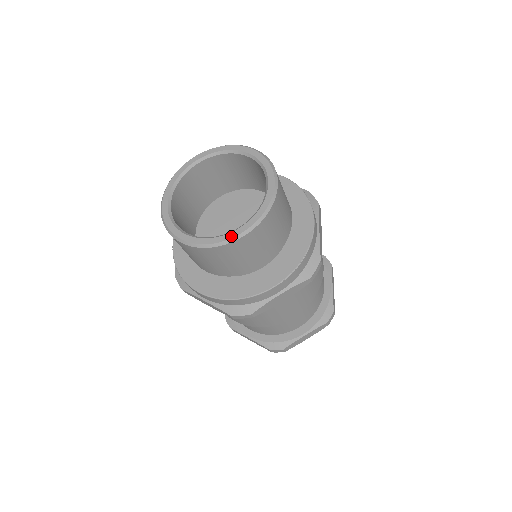
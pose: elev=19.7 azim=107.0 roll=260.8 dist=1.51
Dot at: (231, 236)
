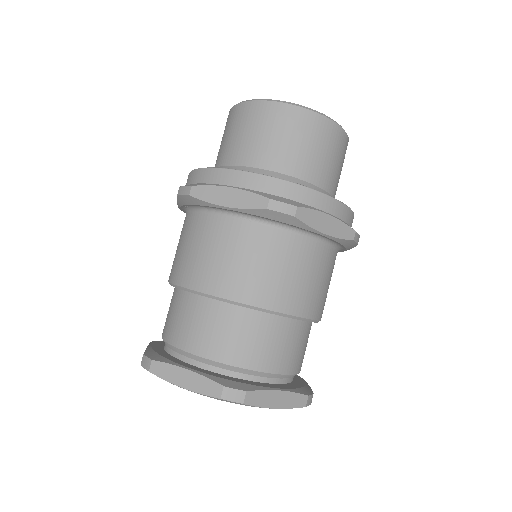
Dot at: (321, 114)
